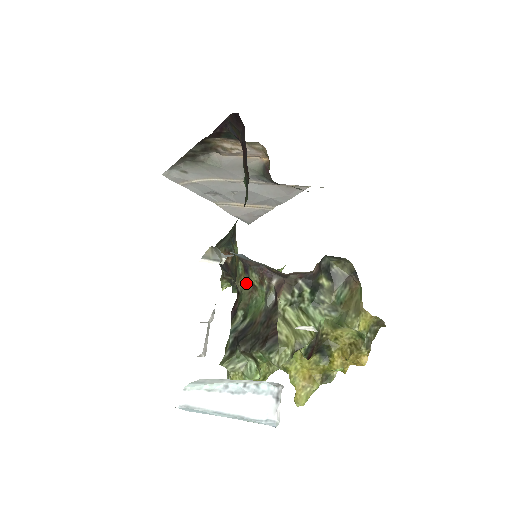
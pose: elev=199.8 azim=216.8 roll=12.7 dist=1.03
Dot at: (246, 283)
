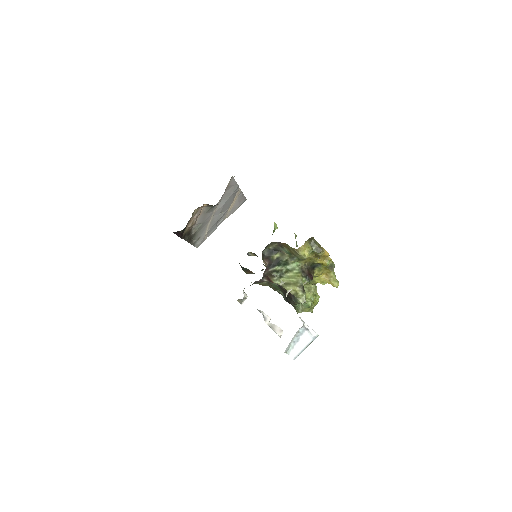
Dot at: (263, 284)
